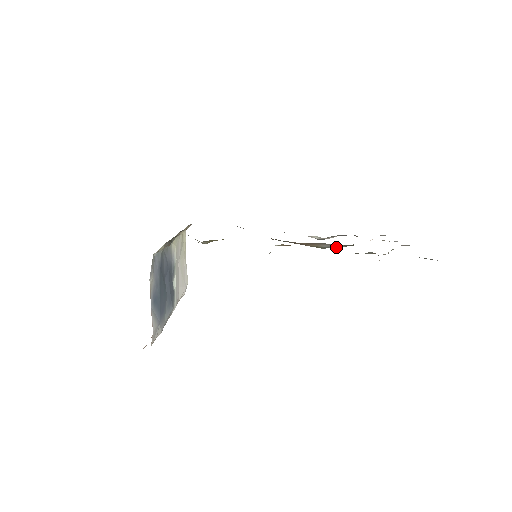
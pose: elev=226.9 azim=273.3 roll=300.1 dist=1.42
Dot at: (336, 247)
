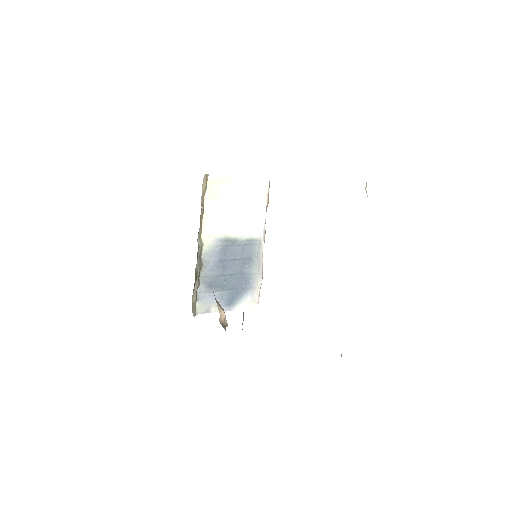
Dot at: occluded
